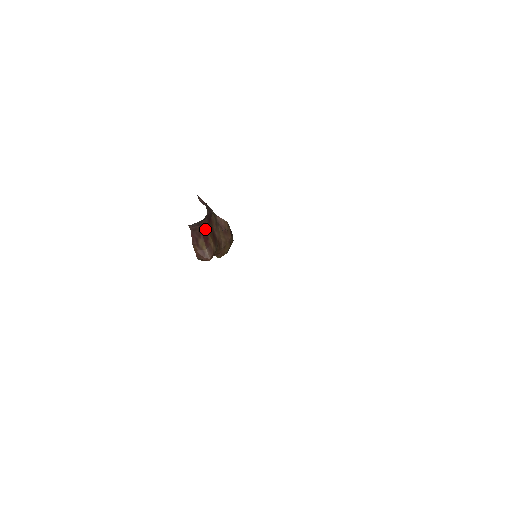
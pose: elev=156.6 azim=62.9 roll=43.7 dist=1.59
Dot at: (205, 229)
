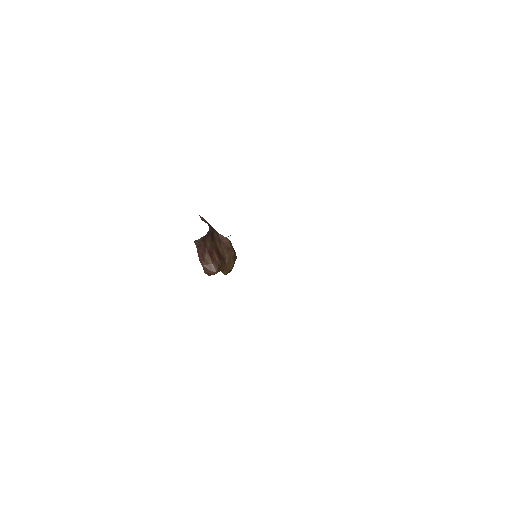
Dot at: (209, 245)
